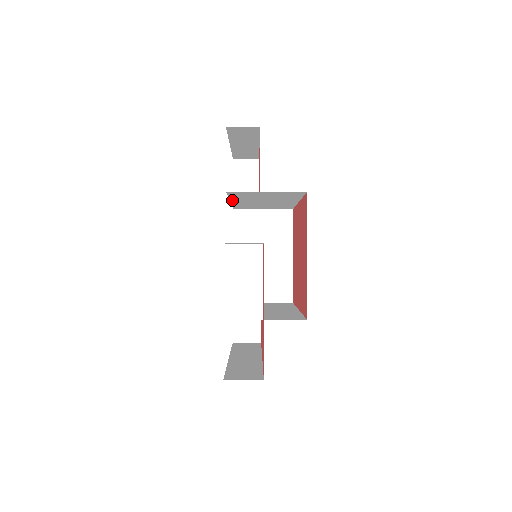
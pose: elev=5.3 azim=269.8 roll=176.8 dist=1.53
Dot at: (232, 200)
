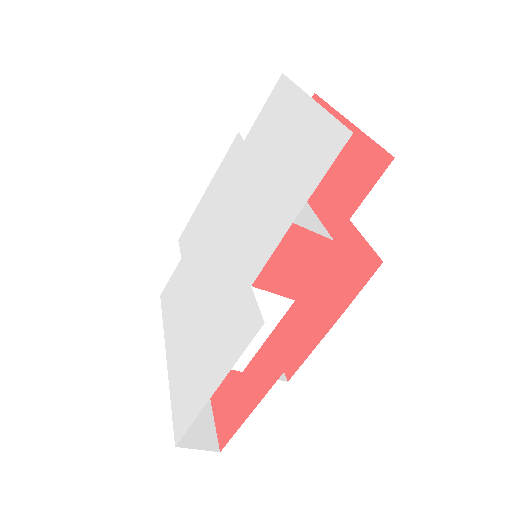
Dot at: occluded
